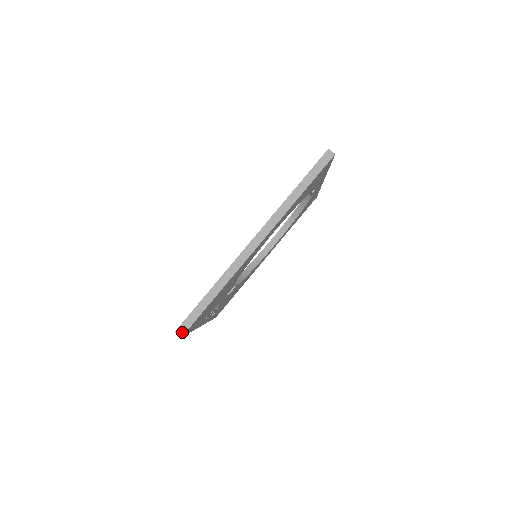
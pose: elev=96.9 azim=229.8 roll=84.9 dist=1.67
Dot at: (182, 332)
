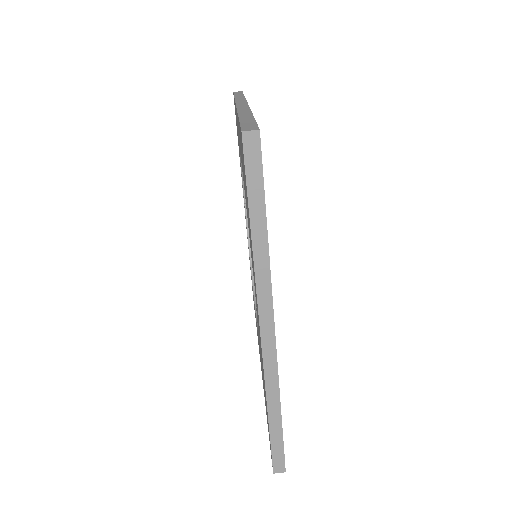
Dot at: (253, 129)
